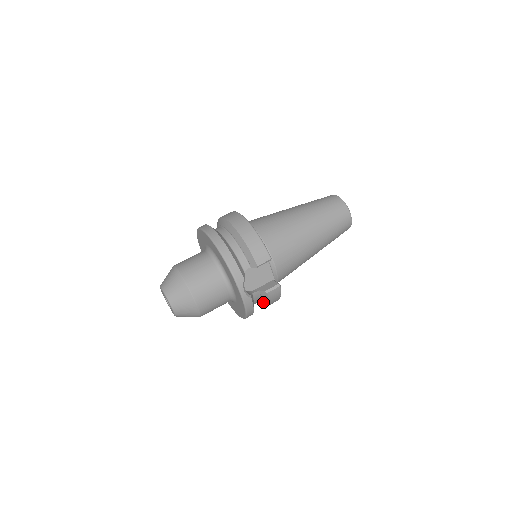
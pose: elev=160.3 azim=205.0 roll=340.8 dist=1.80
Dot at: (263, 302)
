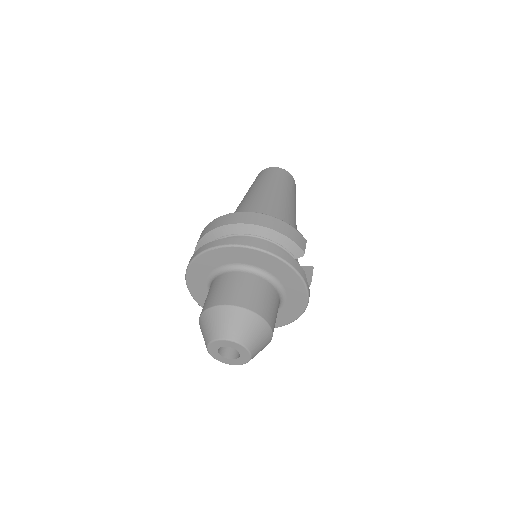
Dot at: occluded
